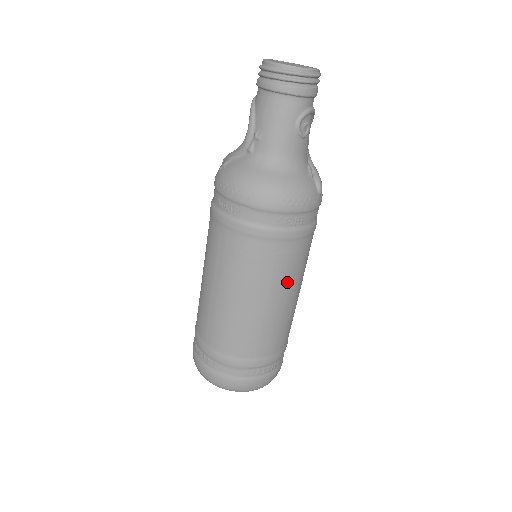
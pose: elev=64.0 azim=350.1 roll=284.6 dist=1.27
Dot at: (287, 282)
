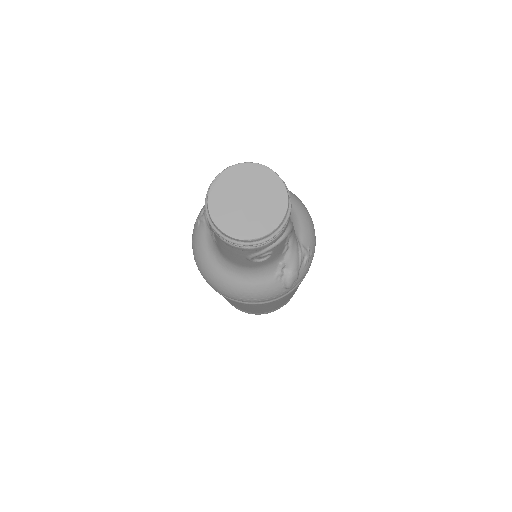
Dot at: (263, 307)
